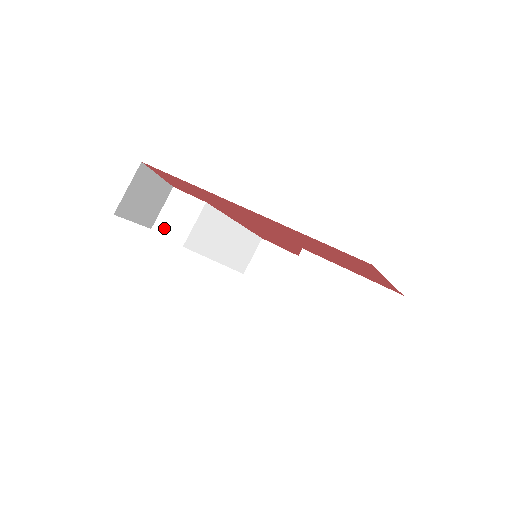
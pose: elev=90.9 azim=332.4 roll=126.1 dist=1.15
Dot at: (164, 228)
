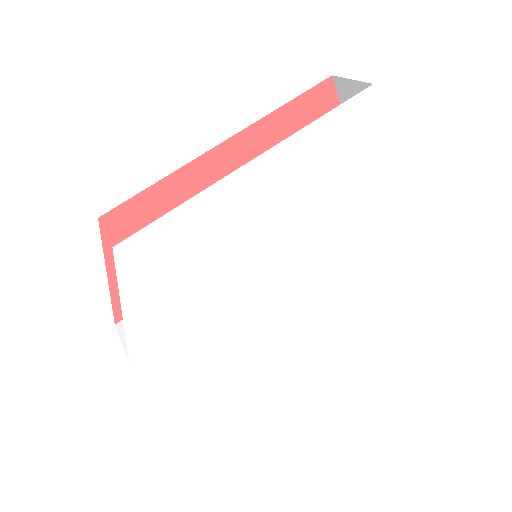
Dot at: occluded
